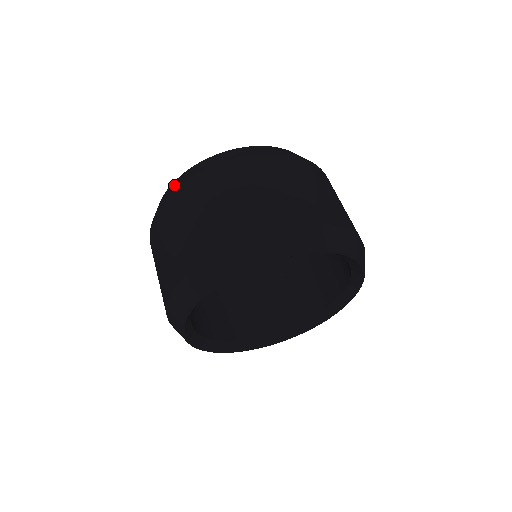
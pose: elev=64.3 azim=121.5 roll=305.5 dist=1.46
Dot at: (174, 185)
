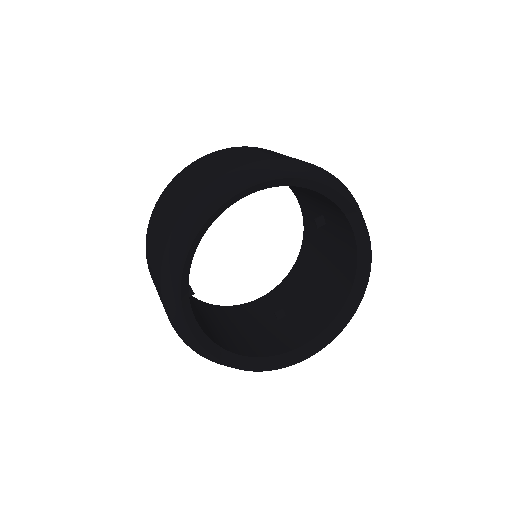
Dot at: occluded
